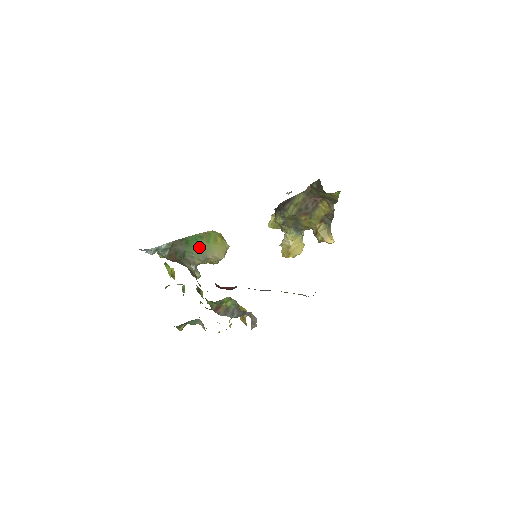
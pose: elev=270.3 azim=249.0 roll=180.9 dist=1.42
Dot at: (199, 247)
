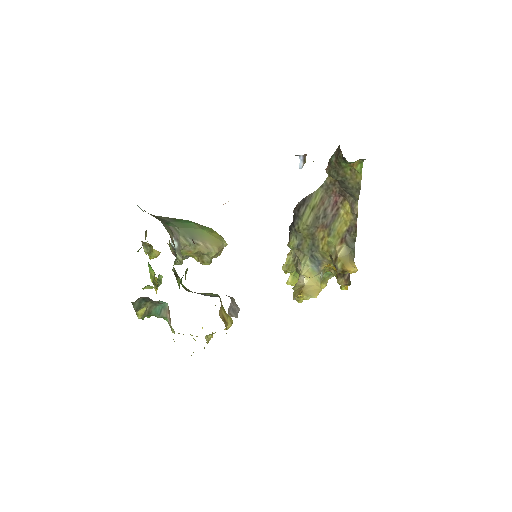
Dot at: (189, 227)
